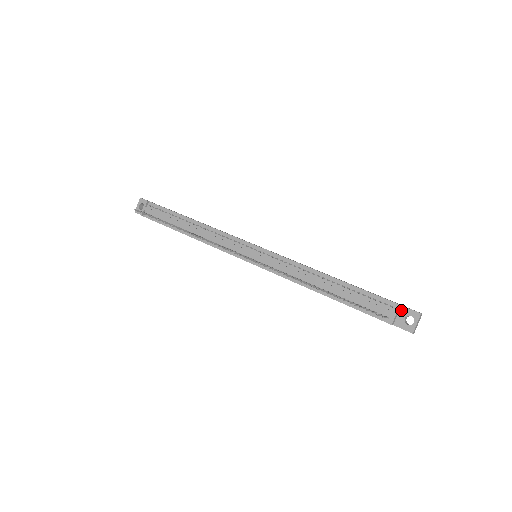
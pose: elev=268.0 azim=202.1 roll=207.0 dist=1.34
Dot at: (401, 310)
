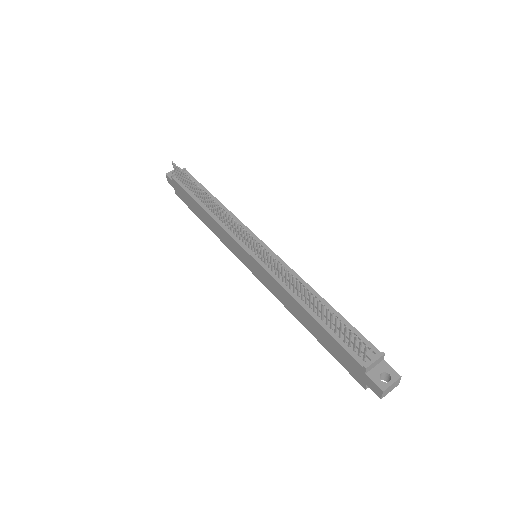
Dot at: (381, 364)
